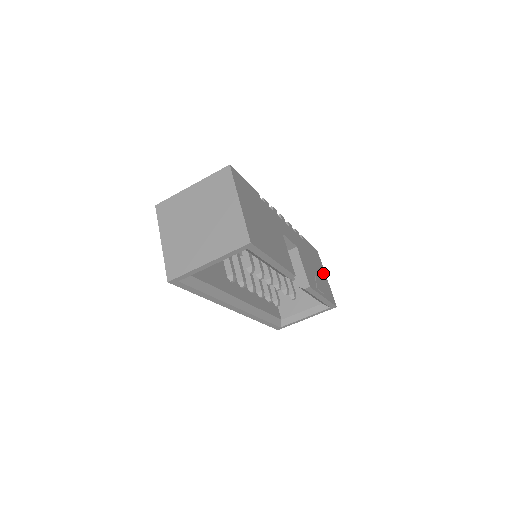
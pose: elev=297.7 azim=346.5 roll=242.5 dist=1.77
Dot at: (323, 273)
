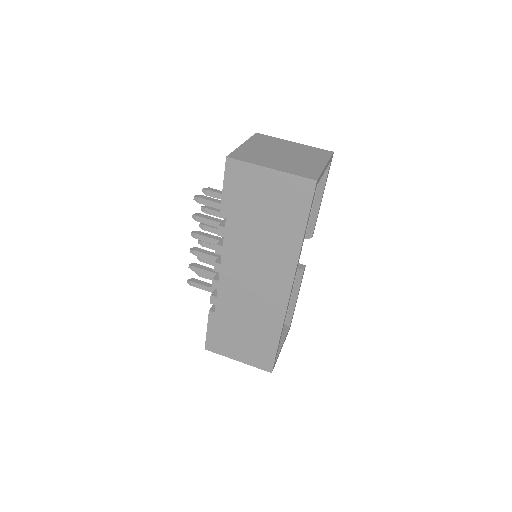
Dot at: occluded
